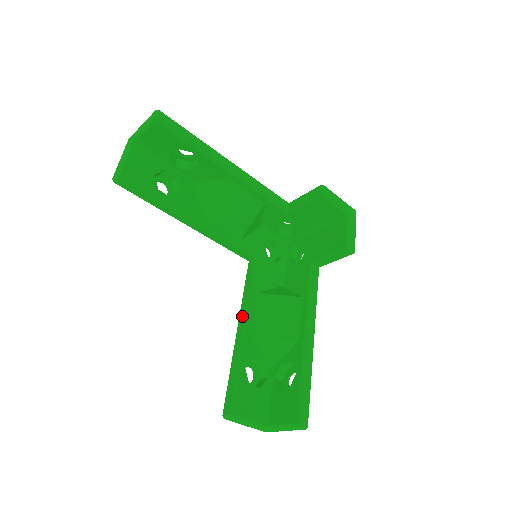
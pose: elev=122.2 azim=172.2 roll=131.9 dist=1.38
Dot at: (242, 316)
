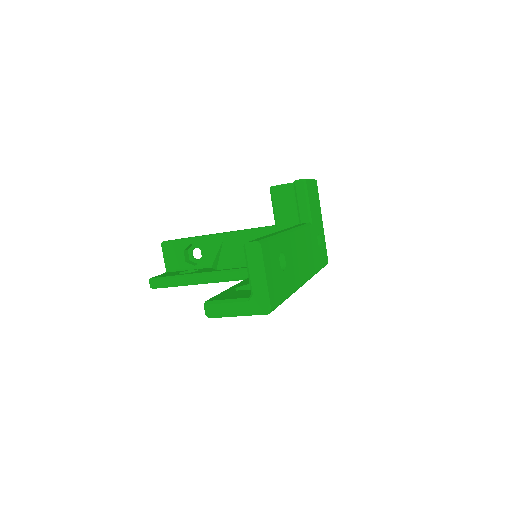
Dot at: occluded
